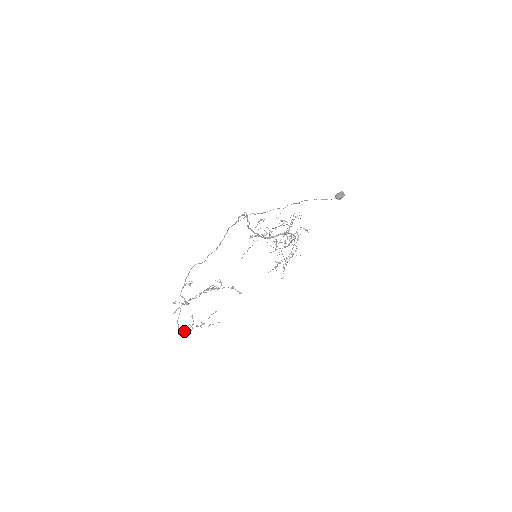
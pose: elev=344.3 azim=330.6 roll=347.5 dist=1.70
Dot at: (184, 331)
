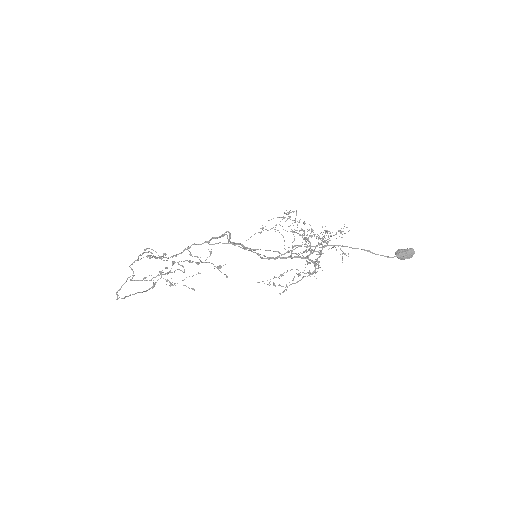
Dot at: (159, 272)
